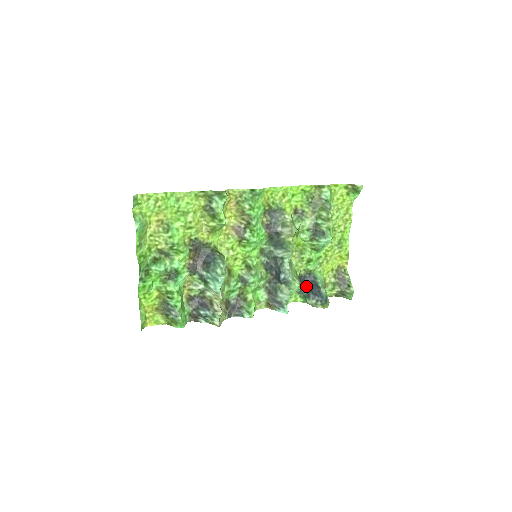
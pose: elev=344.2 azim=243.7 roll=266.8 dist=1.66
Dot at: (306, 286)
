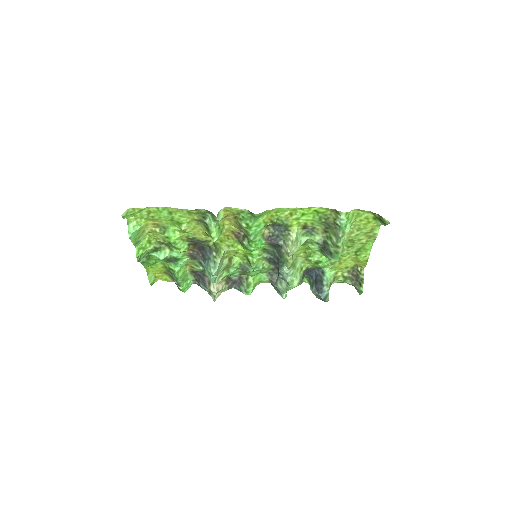
Dot at: (313, 276)
